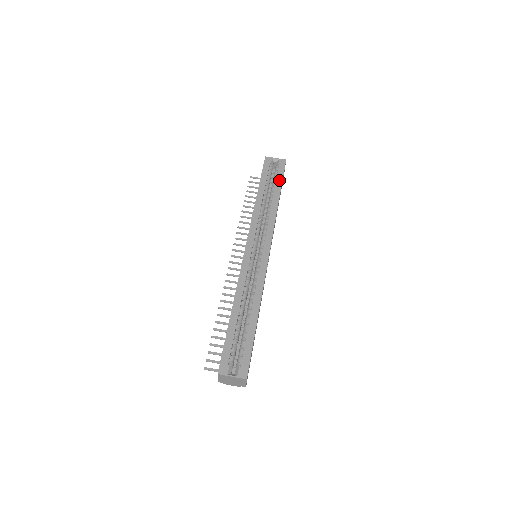
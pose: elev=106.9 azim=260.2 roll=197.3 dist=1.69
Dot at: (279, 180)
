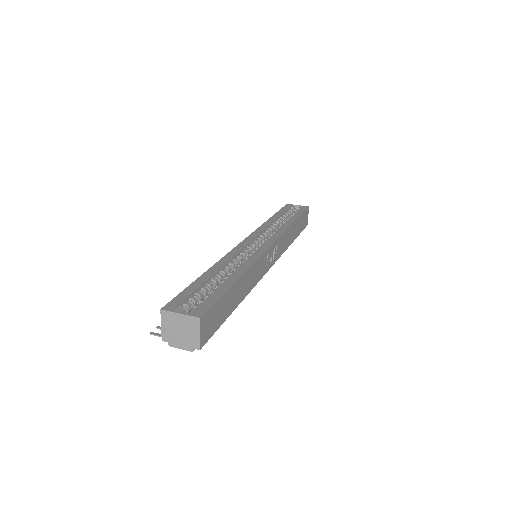
Dot at: (298, 214)
